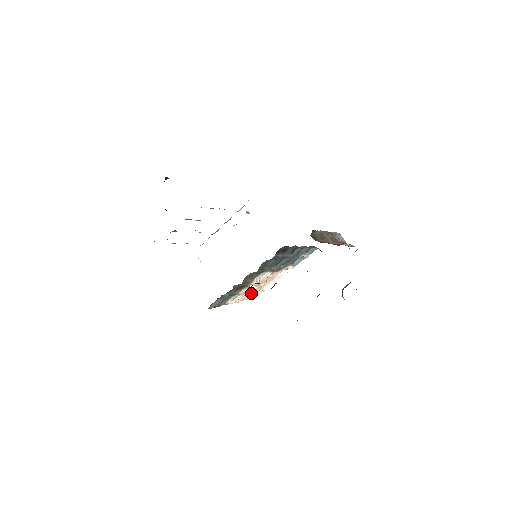
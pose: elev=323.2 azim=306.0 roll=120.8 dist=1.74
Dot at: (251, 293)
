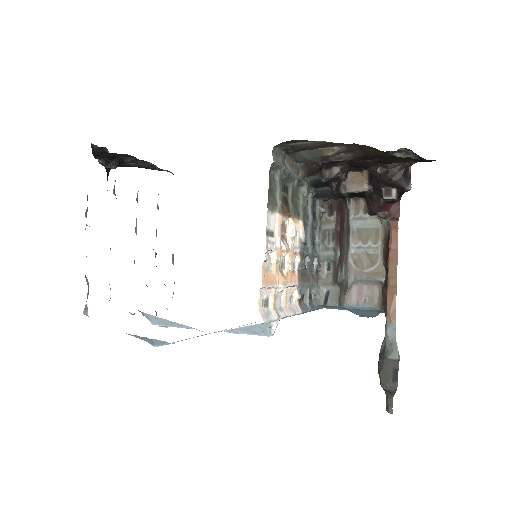
Dot at: (271, 280)
